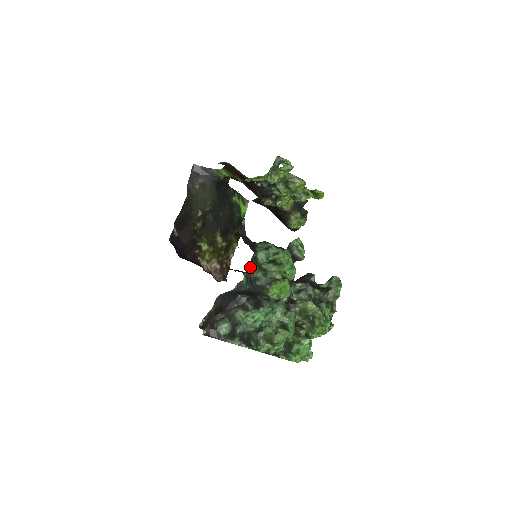
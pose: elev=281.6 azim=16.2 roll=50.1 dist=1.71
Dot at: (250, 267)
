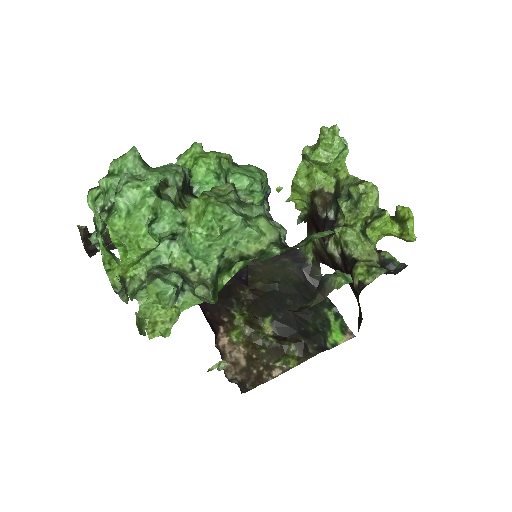
Dot at: occluded
